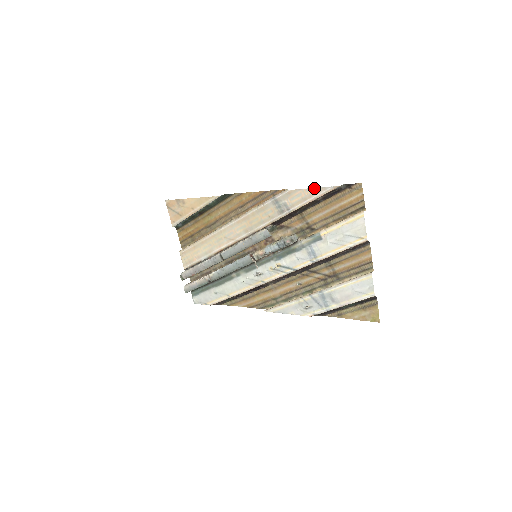
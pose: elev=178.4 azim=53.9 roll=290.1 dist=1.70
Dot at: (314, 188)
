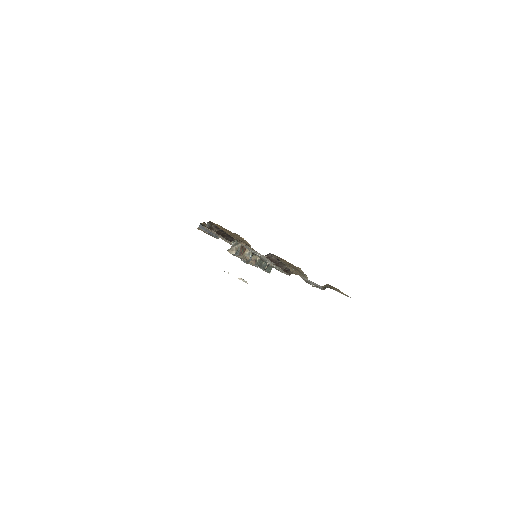
Dot at: (204, 226)
